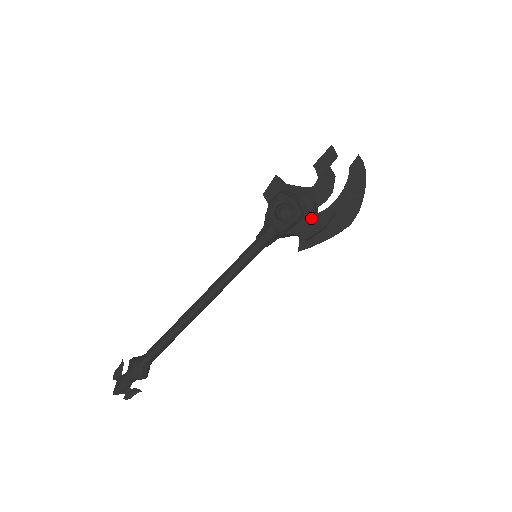
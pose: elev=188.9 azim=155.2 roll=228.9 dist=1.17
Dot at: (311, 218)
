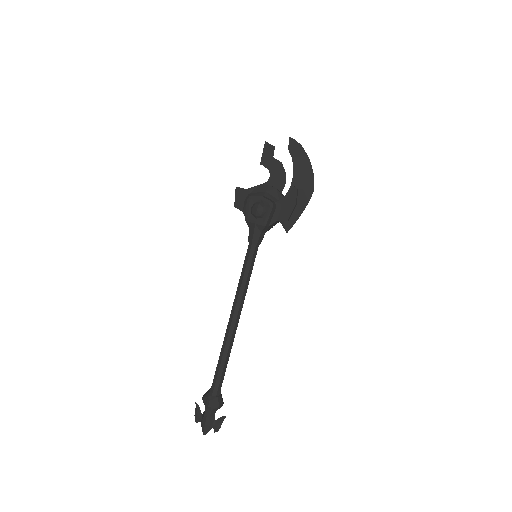
Dot at: (282, 203)
